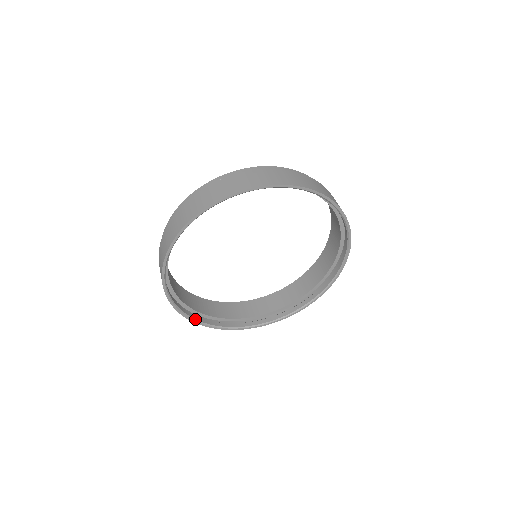
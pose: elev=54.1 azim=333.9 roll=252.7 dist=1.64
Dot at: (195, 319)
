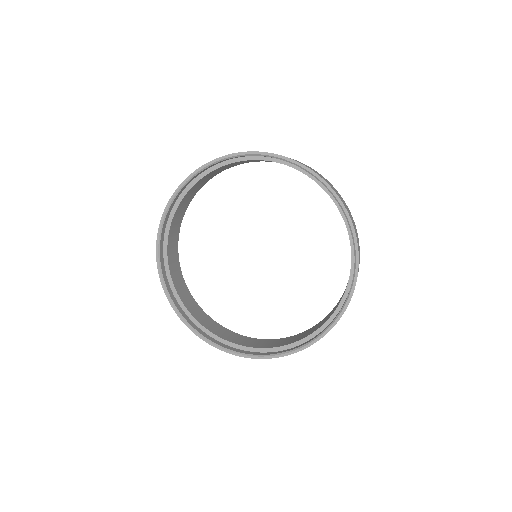
Dot at: (190, 324)
